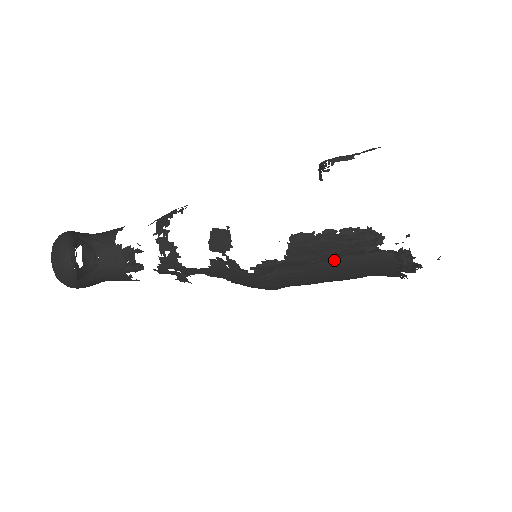
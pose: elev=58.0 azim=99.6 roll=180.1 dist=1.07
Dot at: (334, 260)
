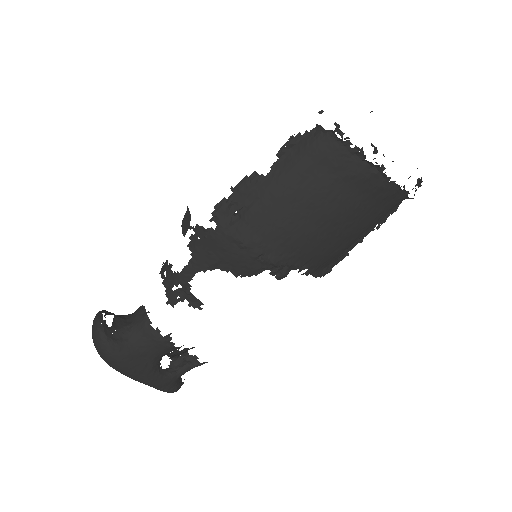
Dot at: (275, 171)
